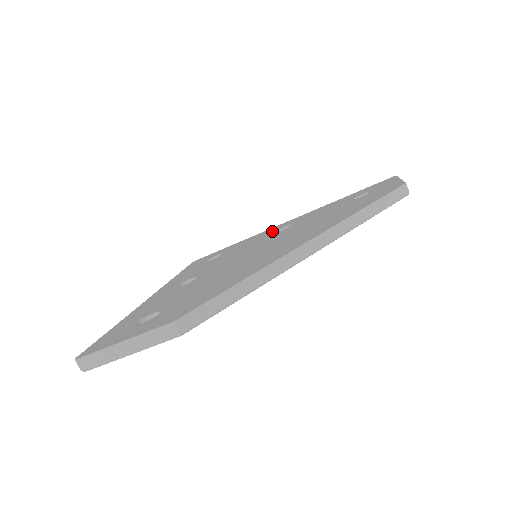
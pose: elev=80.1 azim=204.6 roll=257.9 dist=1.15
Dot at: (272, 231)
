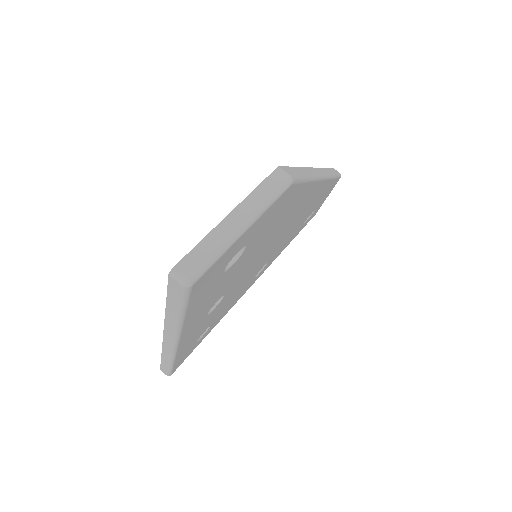
Dot at: occluded
